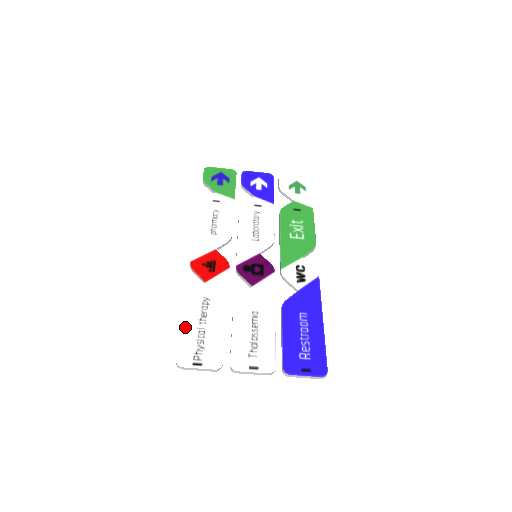
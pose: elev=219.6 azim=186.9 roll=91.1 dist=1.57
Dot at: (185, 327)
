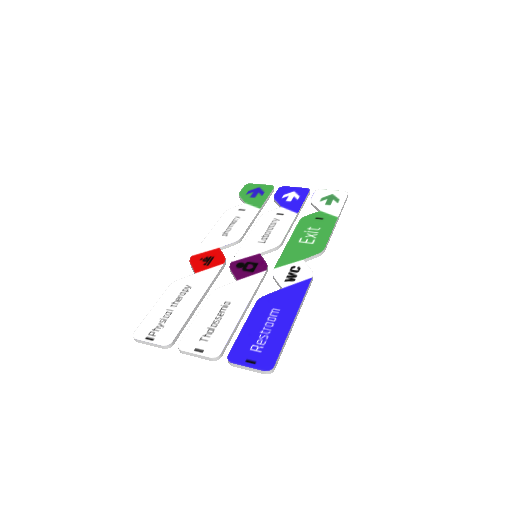
Dot at: (157, 307)
